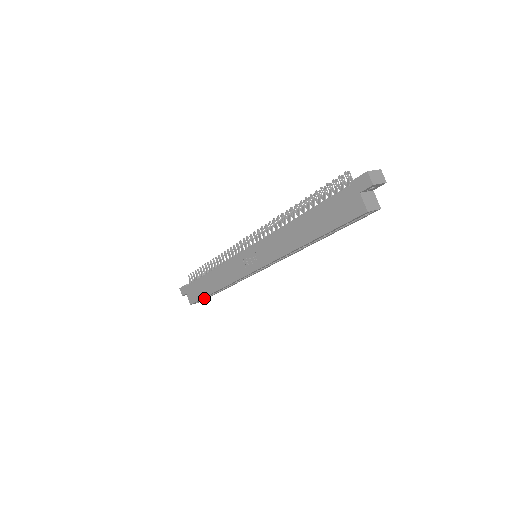
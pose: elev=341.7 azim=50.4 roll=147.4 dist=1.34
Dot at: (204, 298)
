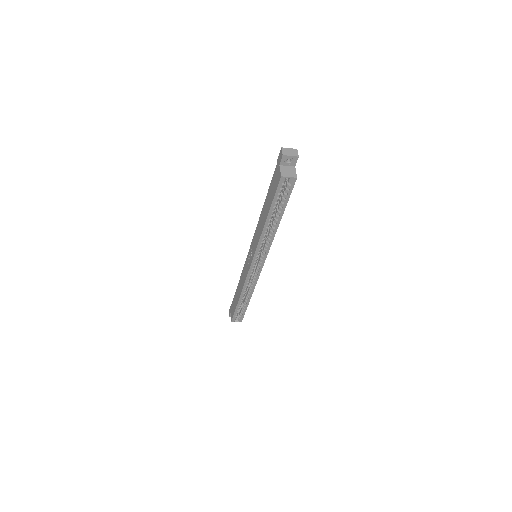
Dot at: (240, 315)
